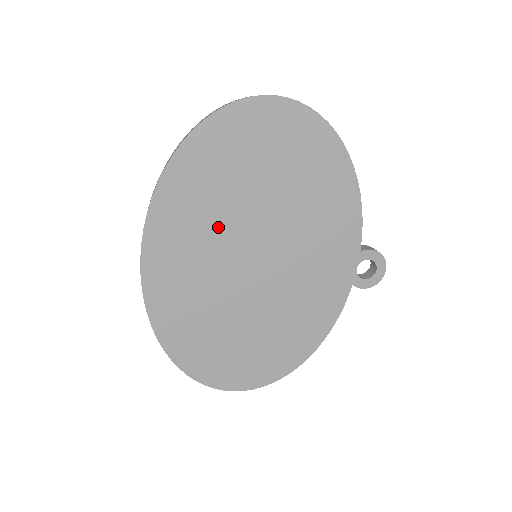
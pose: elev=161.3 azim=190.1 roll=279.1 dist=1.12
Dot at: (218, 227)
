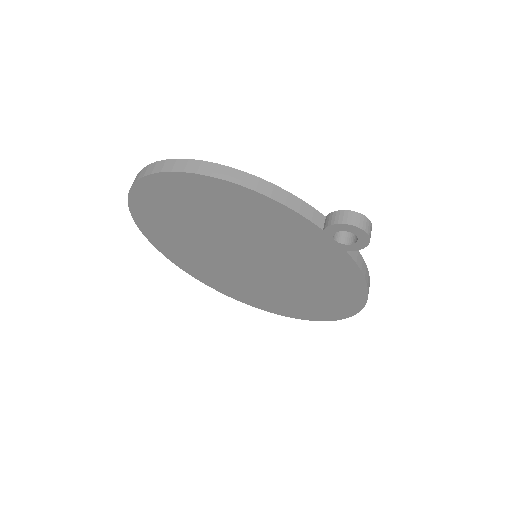
Dot at: (212, 256)
